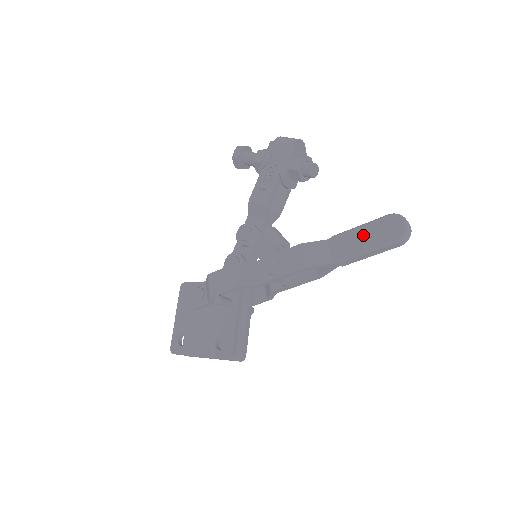
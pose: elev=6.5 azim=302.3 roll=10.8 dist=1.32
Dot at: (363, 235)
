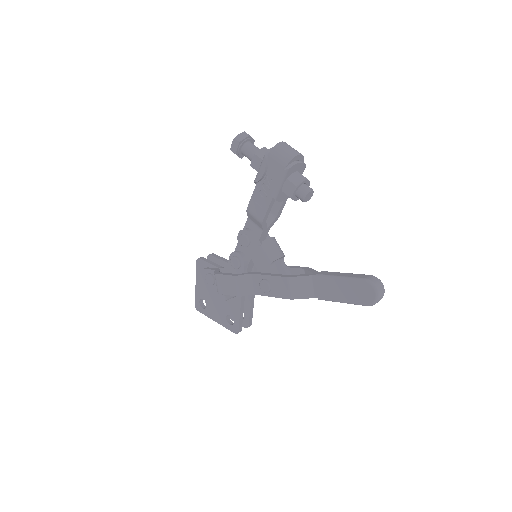
Dot at: (341, 288)
